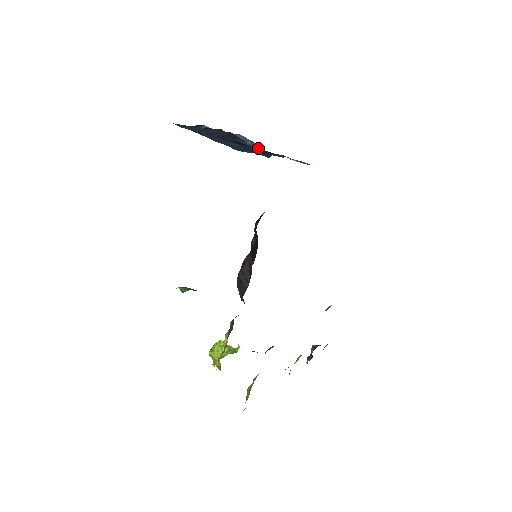
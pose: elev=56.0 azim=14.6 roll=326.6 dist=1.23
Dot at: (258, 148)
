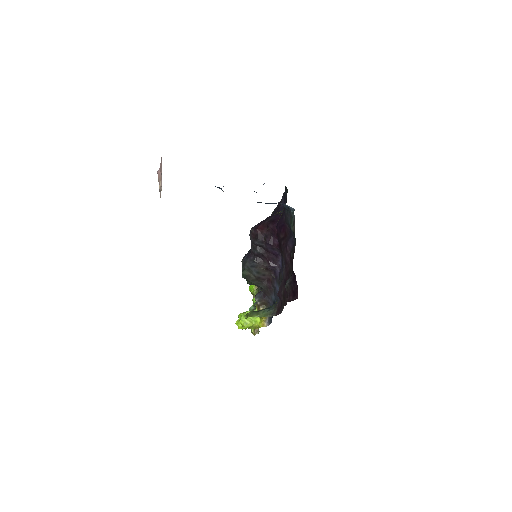
Dot at: (282, 204)
